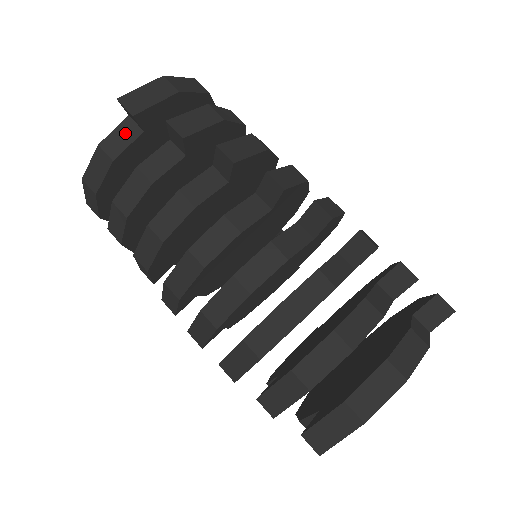
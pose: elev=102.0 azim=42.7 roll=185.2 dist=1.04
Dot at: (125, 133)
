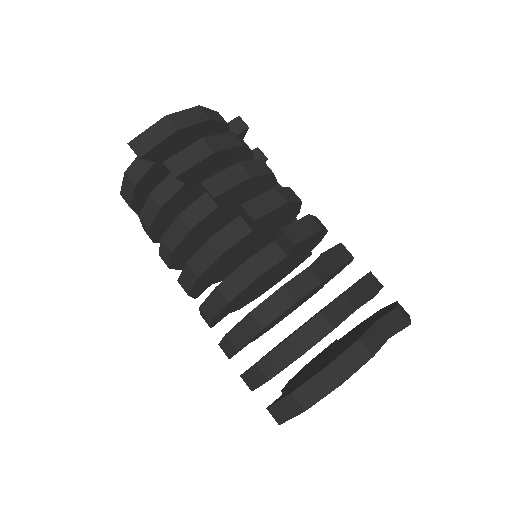
Dot at: (142, 163)
